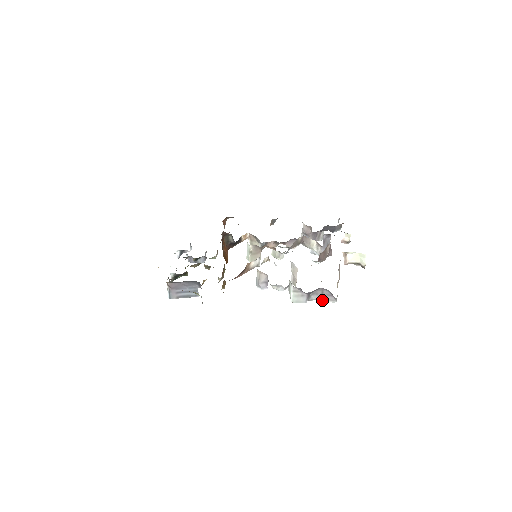
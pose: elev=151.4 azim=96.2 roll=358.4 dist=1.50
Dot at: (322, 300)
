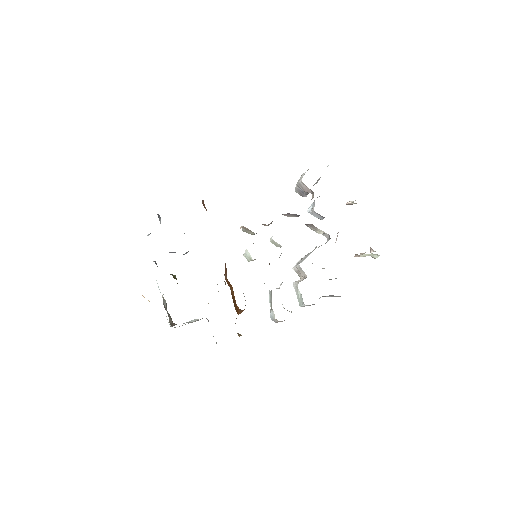
Dot at: occluded
